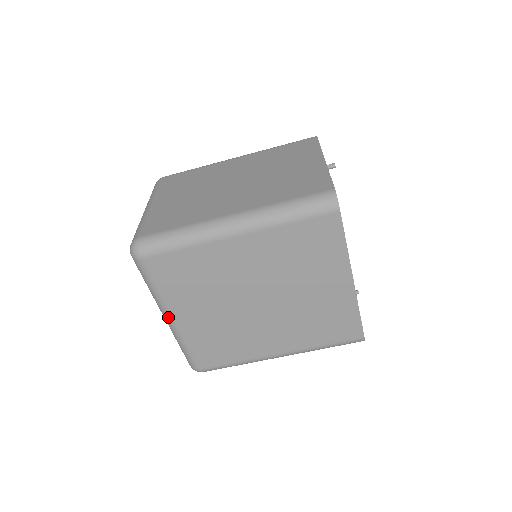
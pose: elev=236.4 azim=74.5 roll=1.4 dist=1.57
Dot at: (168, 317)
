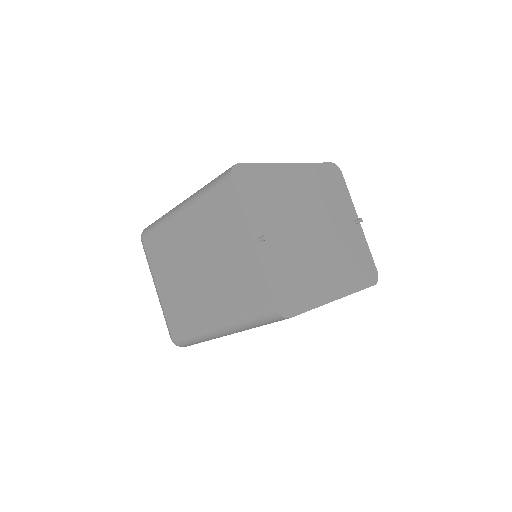
Dot at: occluded
